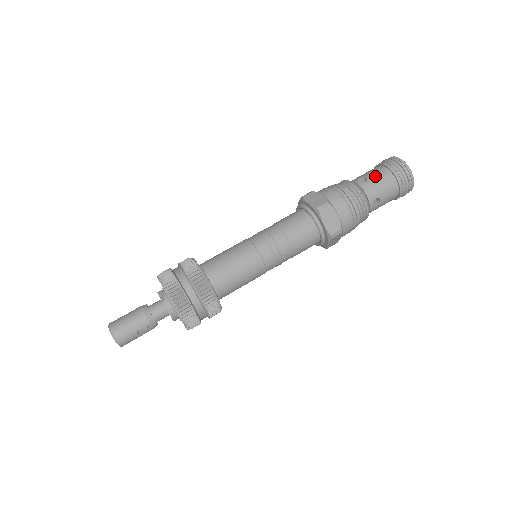
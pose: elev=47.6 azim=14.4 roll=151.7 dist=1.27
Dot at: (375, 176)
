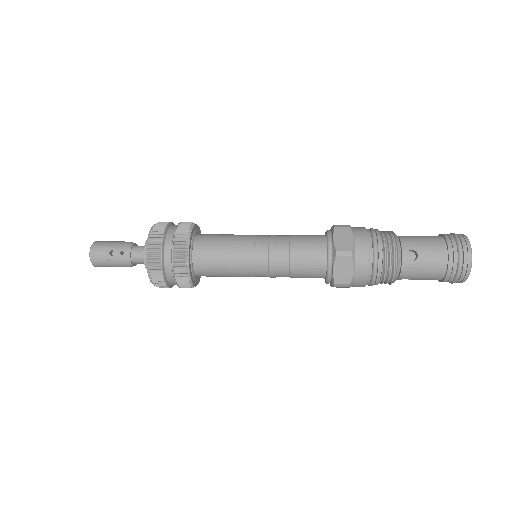
Dot at: (422, 236)
